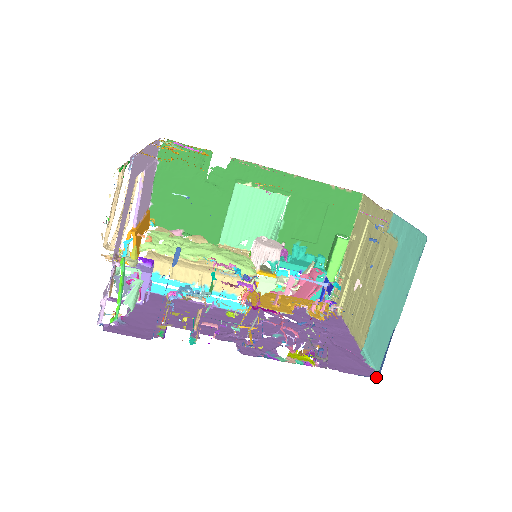
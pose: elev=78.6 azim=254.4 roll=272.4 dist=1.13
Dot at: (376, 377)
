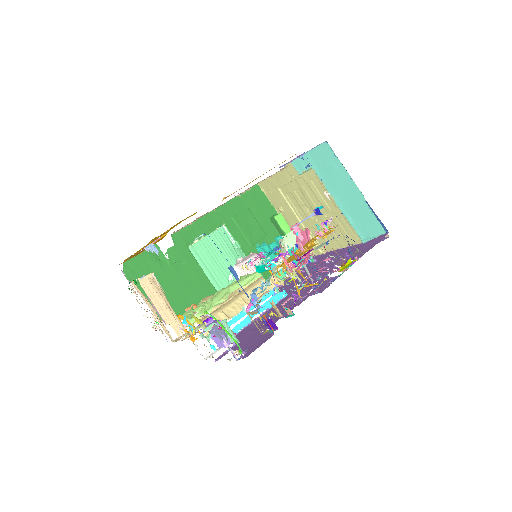
Dot at: (387, 234)
